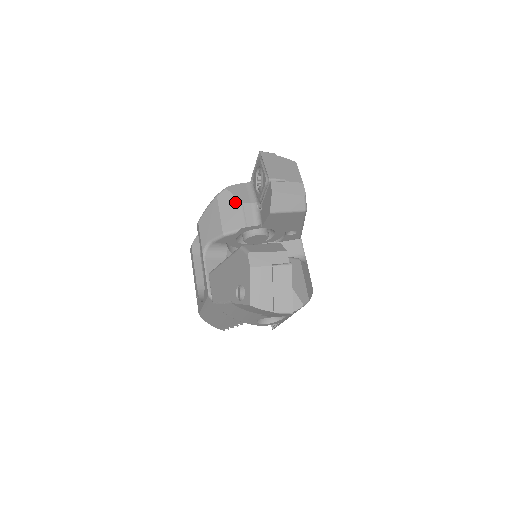
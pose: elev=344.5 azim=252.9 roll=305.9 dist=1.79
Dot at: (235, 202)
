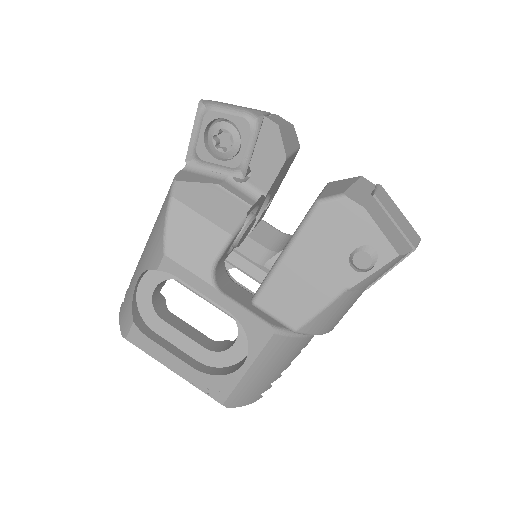
Dot at: (206, 189)
